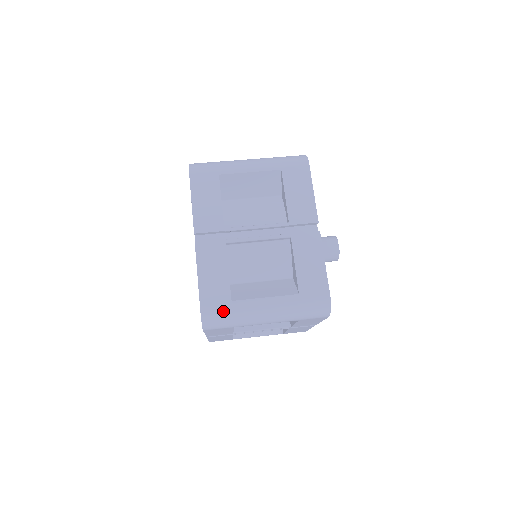
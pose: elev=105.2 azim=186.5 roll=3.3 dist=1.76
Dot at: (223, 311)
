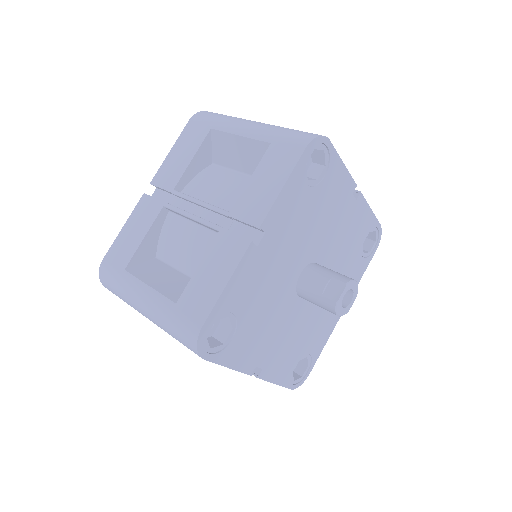
Dot at: (113, 276)
